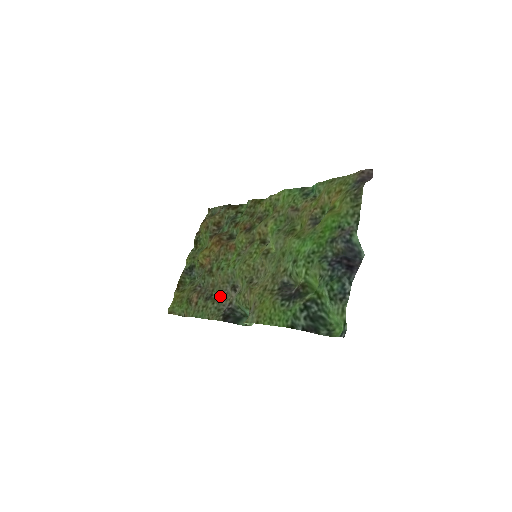
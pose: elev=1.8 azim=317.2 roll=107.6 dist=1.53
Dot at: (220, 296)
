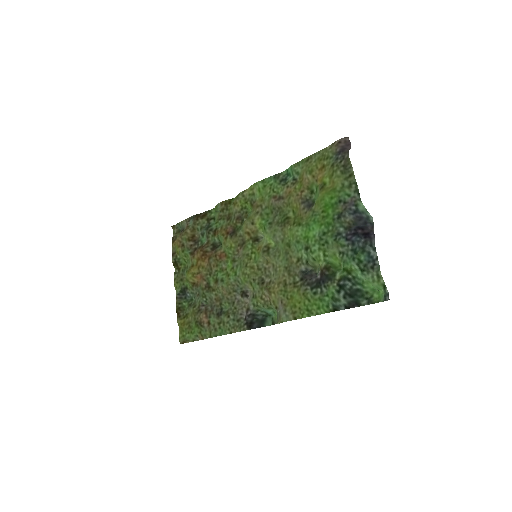
Dot at: (232, 307)
